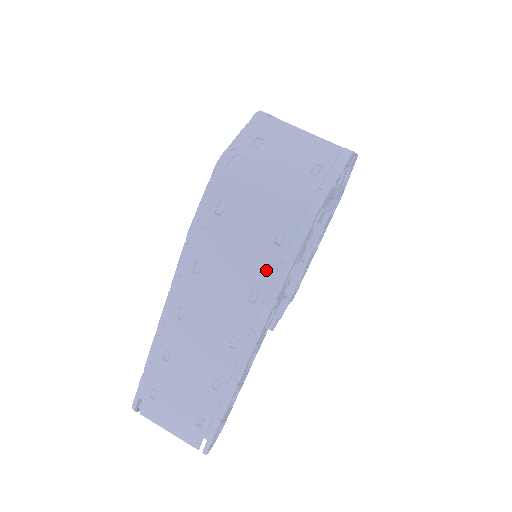
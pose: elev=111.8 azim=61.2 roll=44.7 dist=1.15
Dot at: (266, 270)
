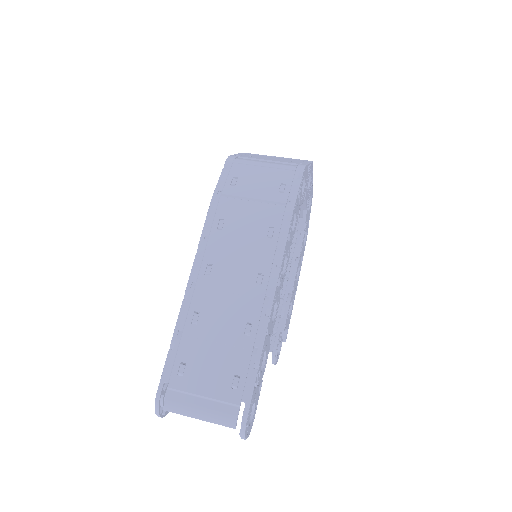
Dot at: (277, 209)
